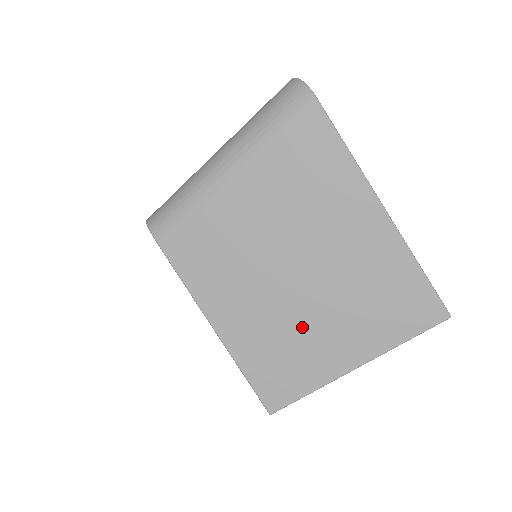
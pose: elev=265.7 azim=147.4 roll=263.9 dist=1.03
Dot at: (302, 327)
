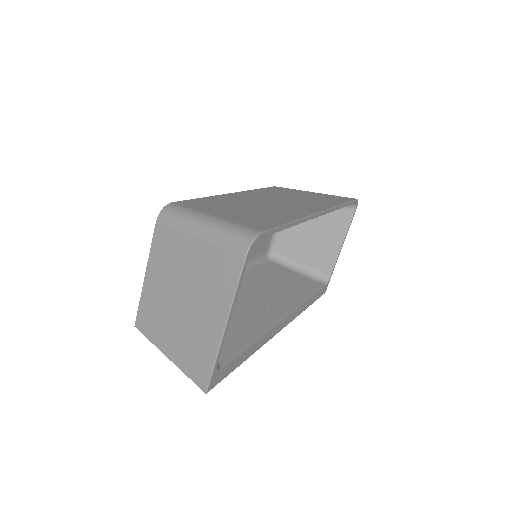
Dot at: (166, 319)
